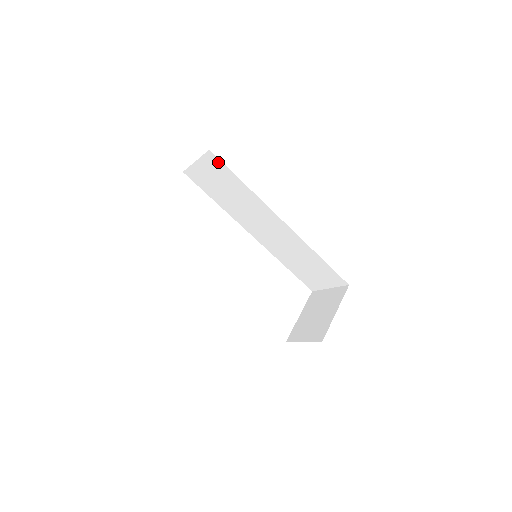
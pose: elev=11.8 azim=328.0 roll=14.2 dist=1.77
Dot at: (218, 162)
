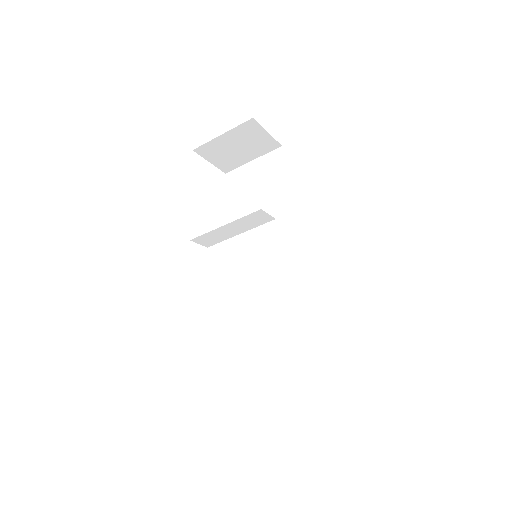
Dot at: (281, 161)
